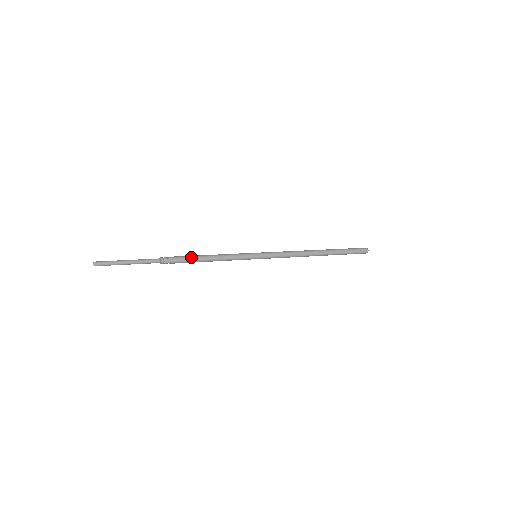
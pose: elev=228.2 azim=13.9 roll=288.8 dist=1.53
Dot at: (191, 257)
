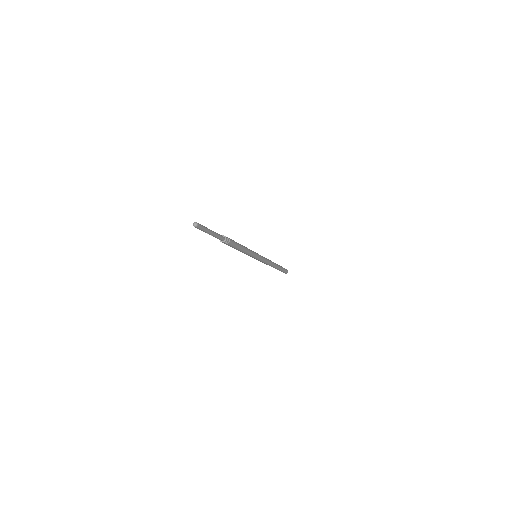
Dot at: (236, 242)
